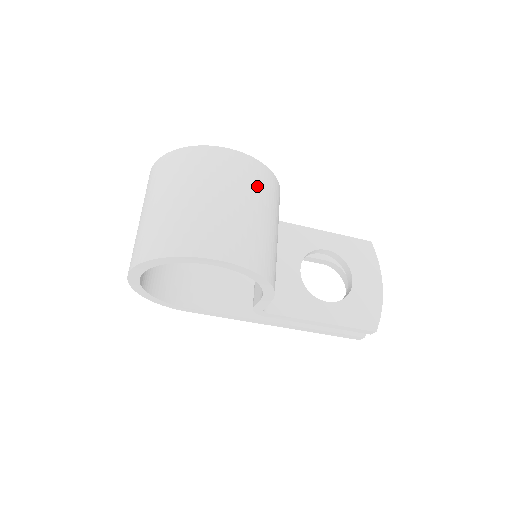
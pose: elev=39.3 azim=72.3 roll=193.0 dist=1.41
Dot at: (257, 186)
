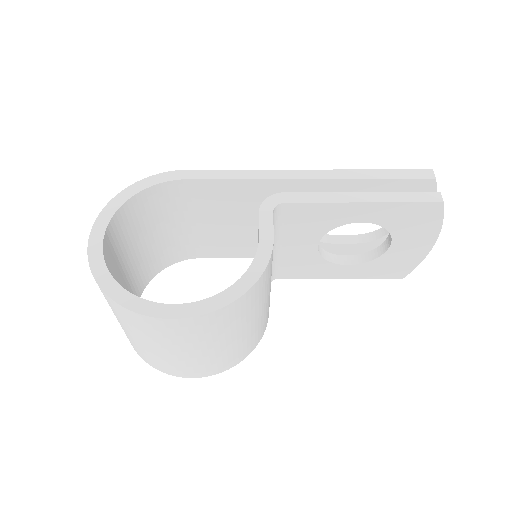
Dot at: (220, 329)
